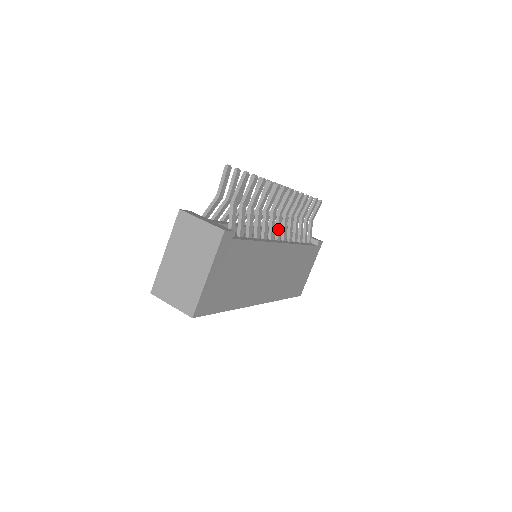
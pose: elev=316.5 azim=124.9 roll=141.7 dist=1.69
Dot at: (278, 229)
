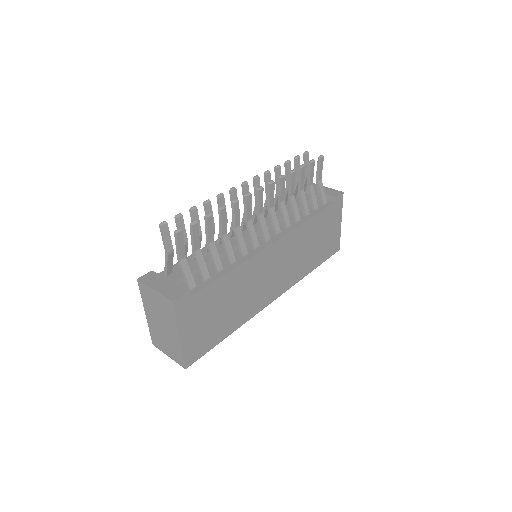
Dot at: (263, 231)
